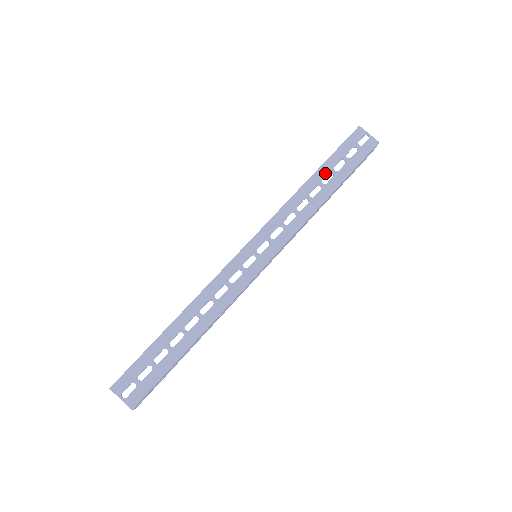
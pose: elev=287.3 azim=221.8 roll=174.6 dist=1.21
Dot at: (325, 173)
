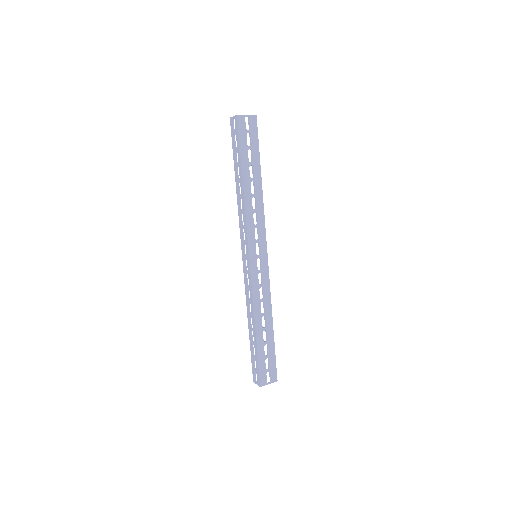
Dot at: (247, 170)
